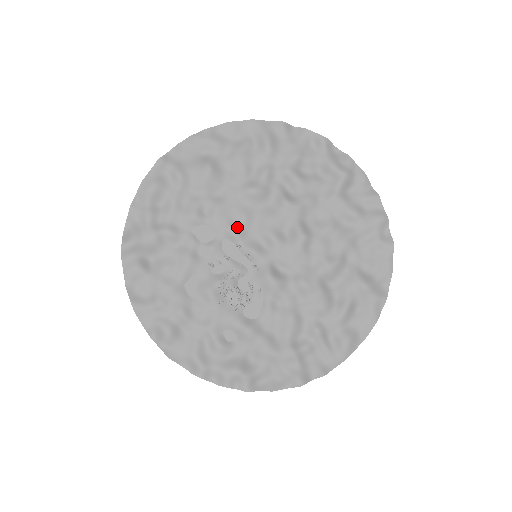
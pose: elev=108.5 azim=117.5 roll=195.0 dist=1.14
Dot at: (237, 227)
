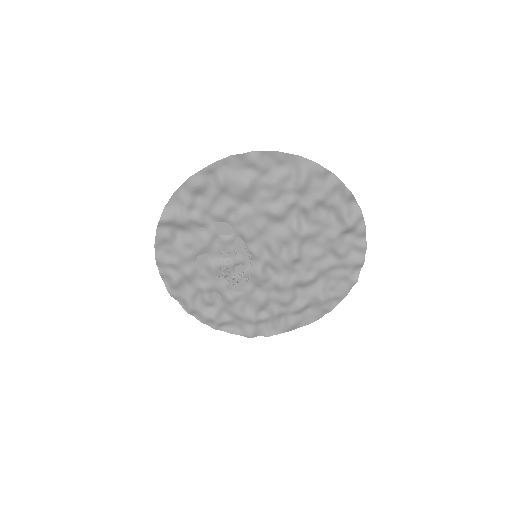
Dot at: (251, 233)
